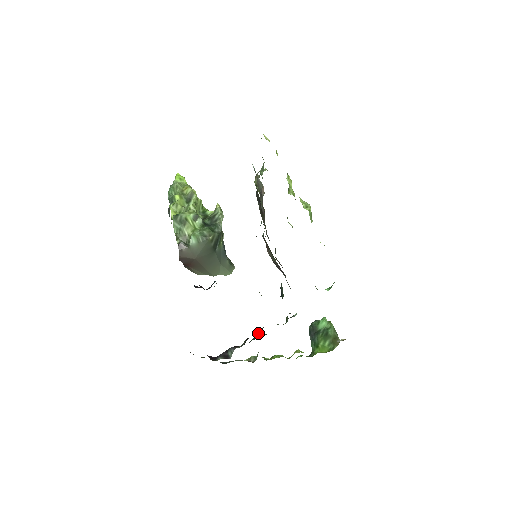
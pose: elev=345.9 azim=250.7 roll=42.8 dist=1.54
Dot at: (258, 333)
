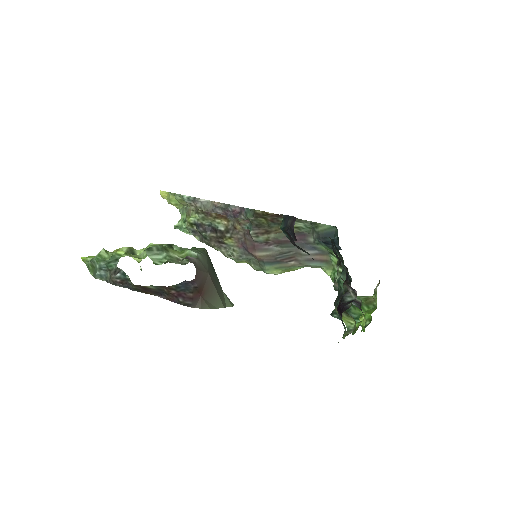
Dot at: occluded
